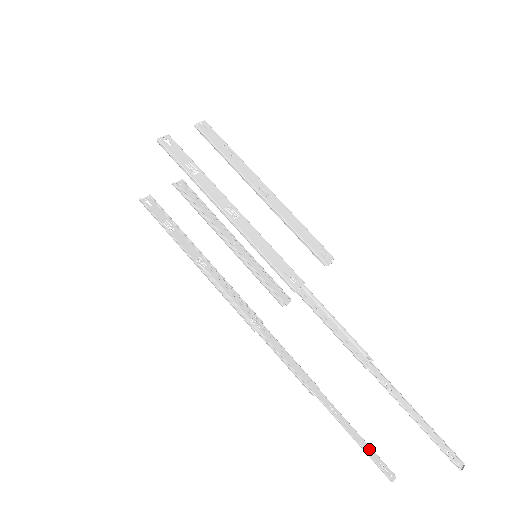
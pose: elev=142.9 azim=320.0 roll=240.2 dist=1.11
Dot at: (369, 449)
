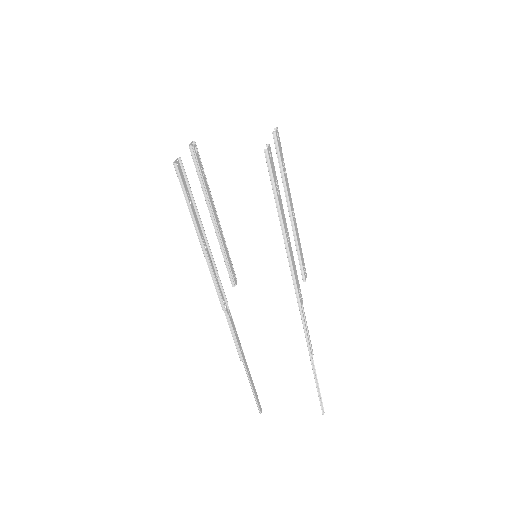
Dot at: (256, 395)
